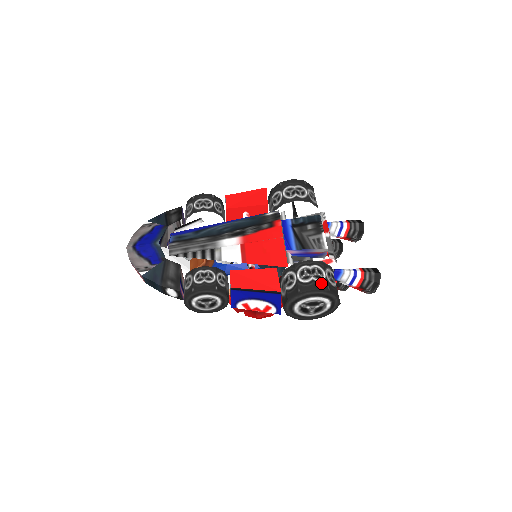
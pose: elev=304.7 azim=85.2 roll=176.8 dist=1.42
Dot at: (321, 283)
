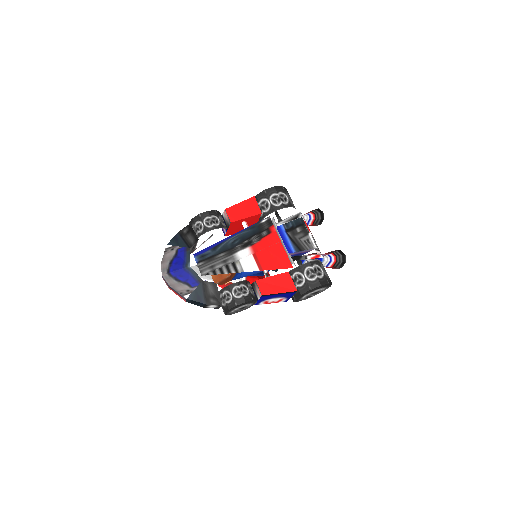
Dot at: (323, 279)
